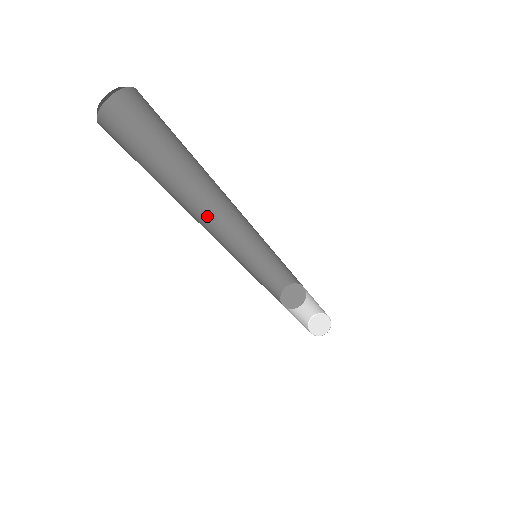
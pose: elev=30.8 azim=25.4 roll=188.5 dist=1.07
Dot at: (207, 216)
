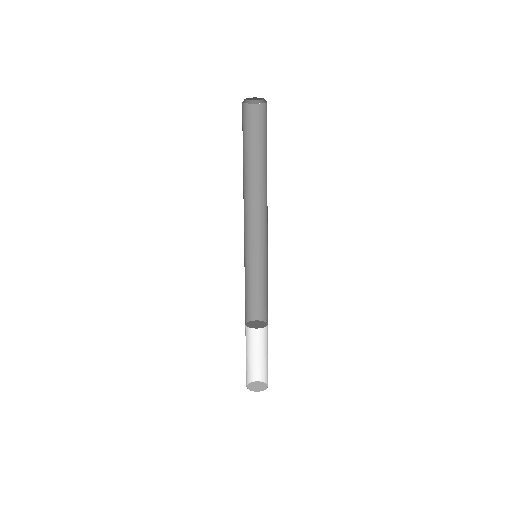
Dot at: (253, 205)
